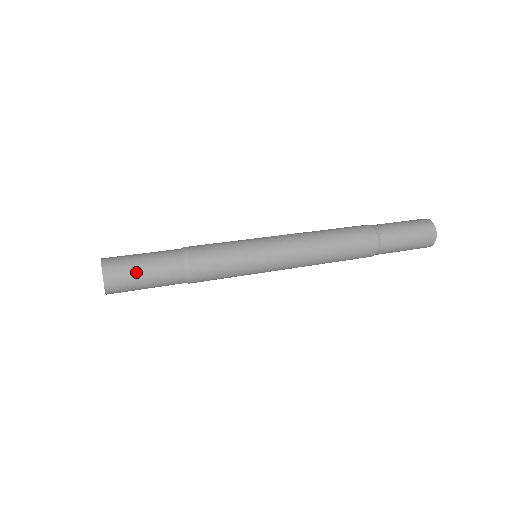
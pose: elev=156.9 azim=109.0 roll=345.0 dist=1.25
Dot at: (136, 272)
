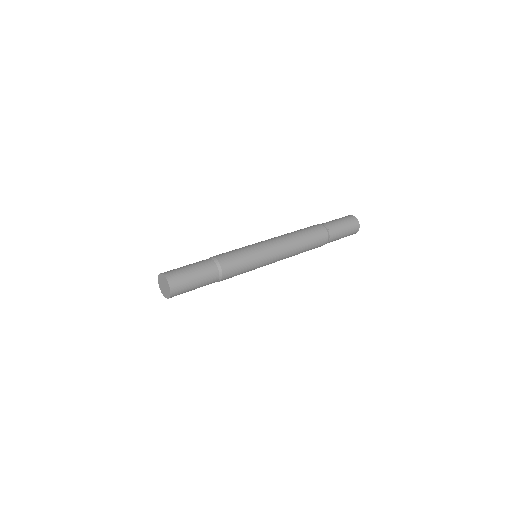
Dot at: (184, 269)
